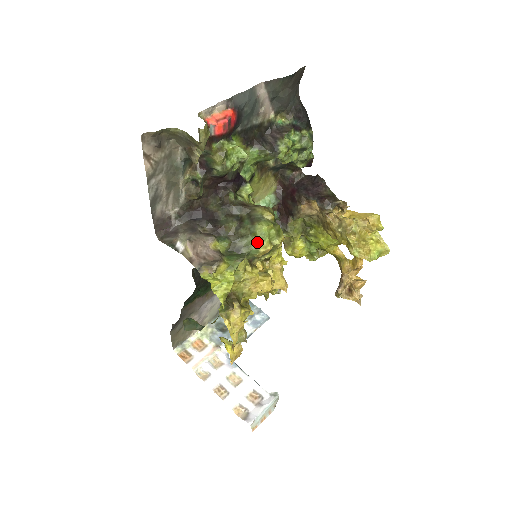
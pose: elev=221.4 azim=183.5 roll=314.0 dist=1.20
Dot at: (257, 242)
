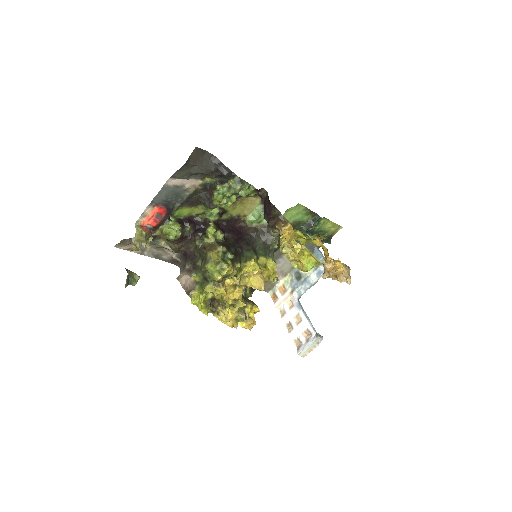
Dot at: (211, 275)
